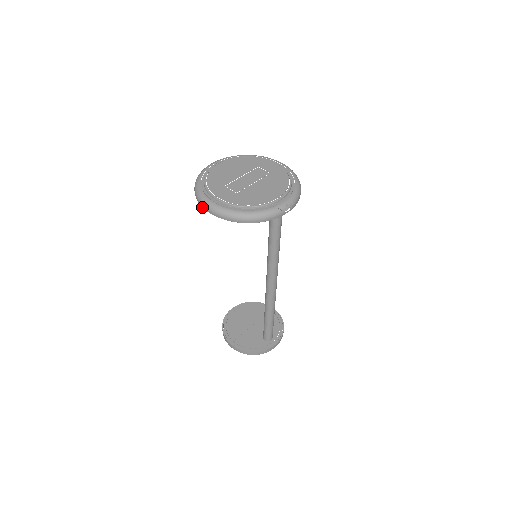
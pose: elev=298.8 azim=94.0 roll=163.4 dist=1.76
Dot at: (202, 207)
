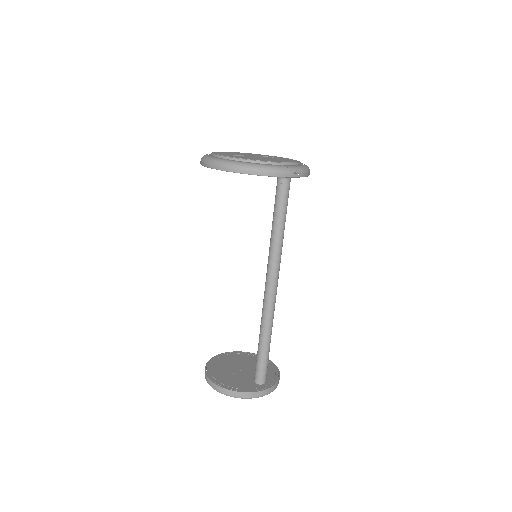
Dot at: (207, 166)
